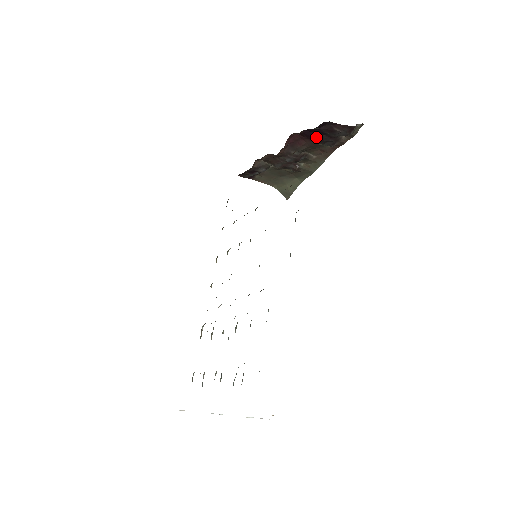
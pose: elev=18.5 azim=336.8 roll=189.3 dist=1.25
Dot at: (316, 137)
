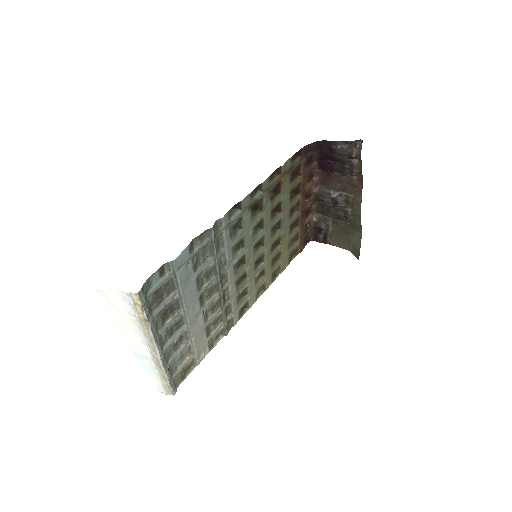
Dot at: (332, 166)
